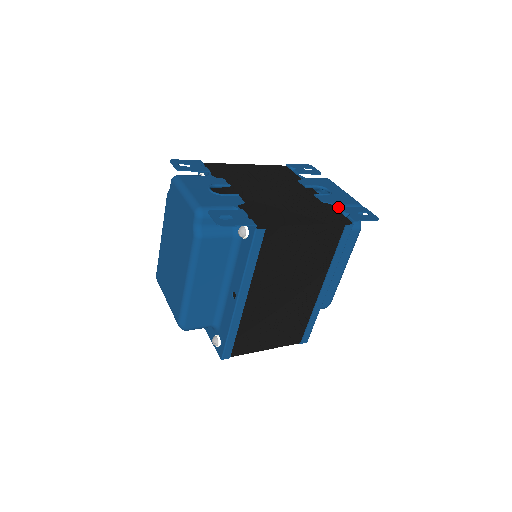
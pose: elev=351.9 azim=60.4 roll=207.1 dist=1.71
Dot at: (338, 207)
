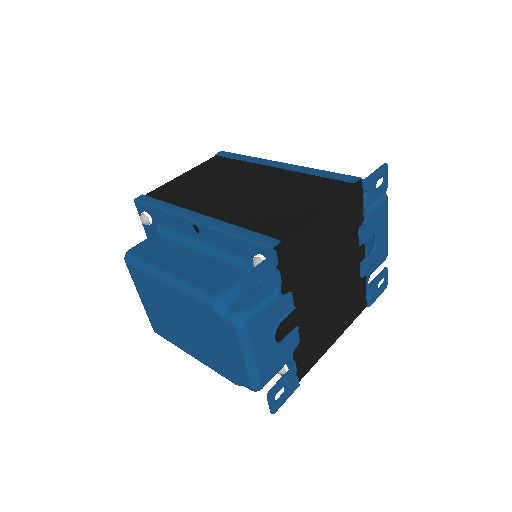
Dot at: (368, 279)
